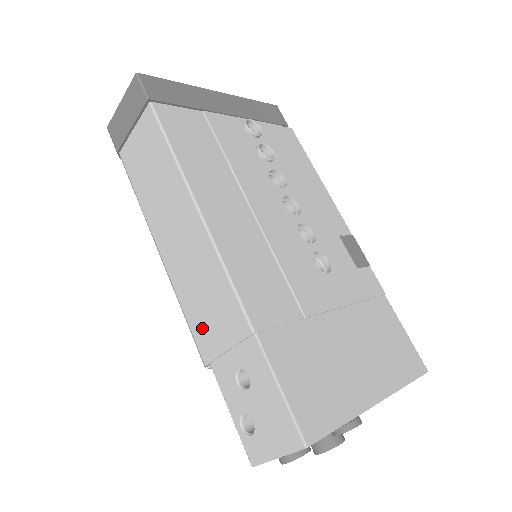
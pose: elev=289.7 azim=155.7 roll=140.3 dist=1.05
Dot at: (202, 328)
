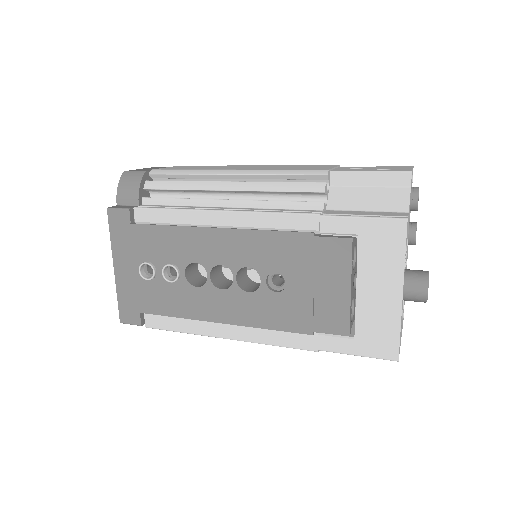
Dot at: (307, 168)
